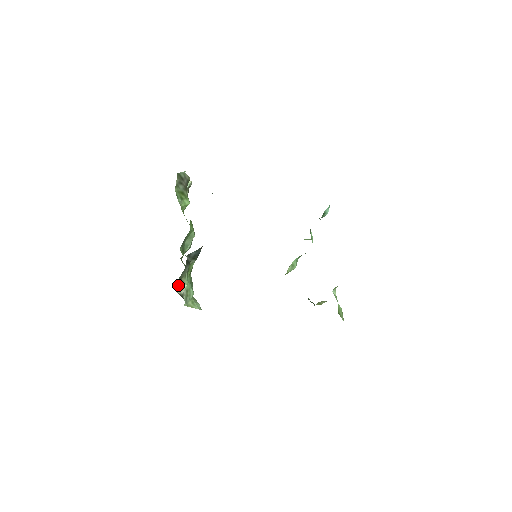
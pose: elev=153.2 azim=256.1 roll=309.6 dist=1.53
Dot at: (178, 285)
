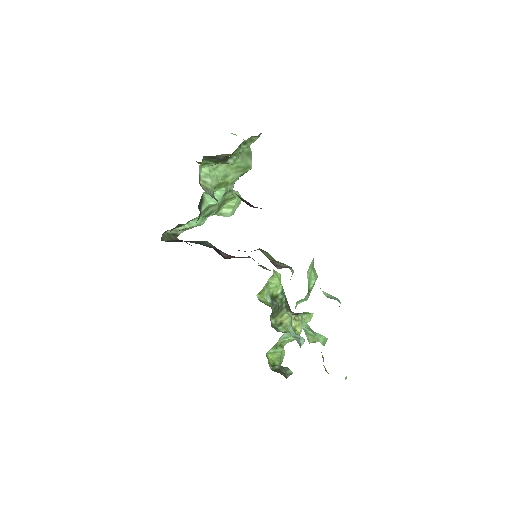
Dot at: occluded
